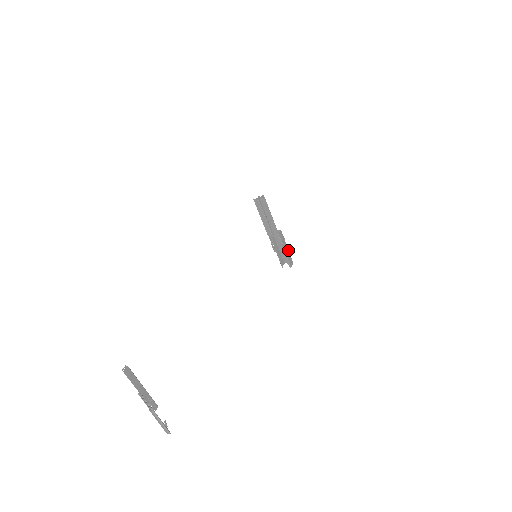
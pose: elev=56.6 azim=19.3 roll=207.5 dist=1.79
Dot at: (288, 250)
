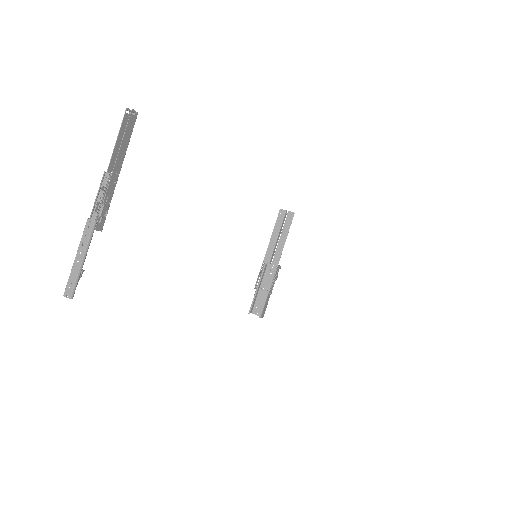
Dot at: occluded
